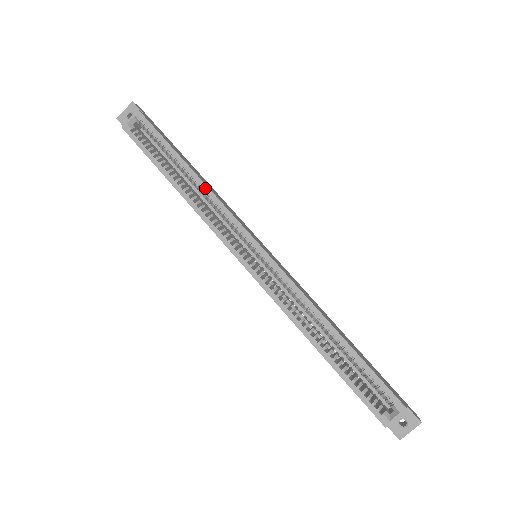
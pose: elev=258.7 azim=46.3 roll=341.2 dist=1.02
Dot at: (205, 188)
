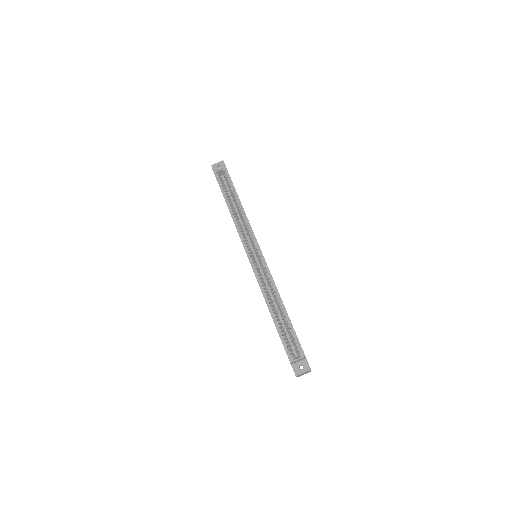
Dot at: (243, 212)
